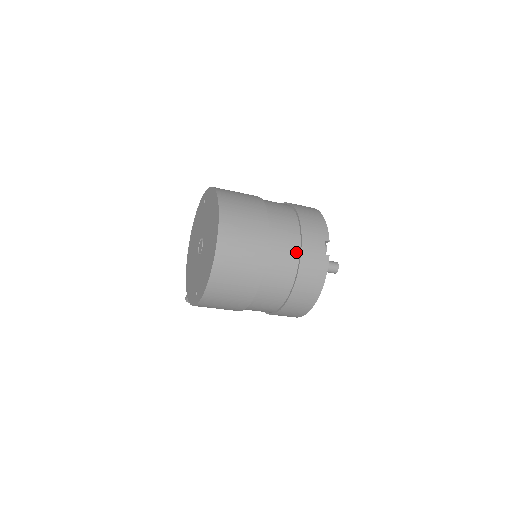
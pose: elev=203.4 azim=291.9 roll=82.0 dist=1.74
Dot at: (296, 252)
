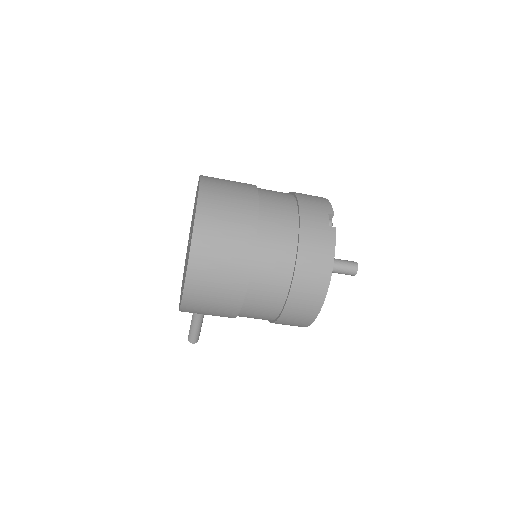
Dot at: (294, 224)
